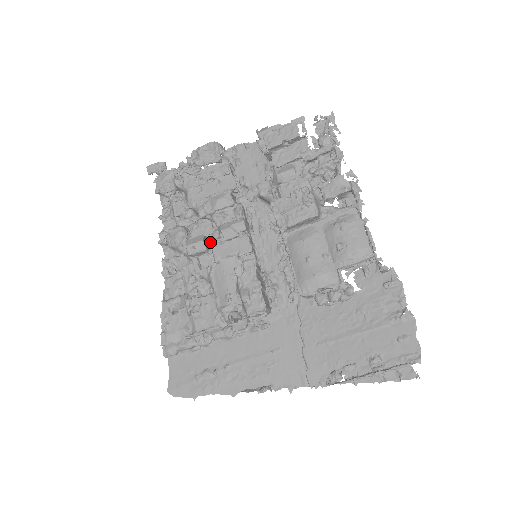
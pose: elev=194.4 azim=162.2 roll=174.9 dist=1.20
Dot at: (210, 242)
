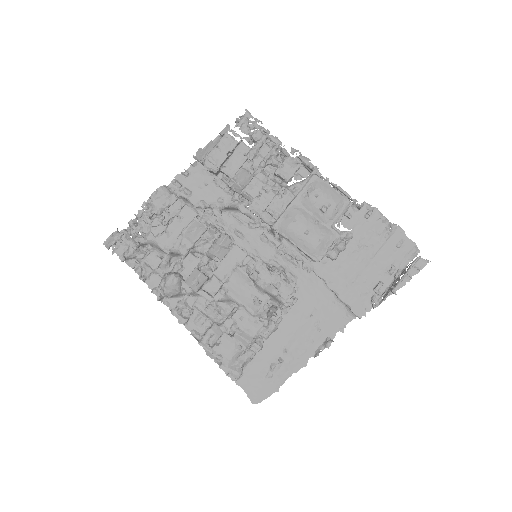
Dot at: (204, 270)
